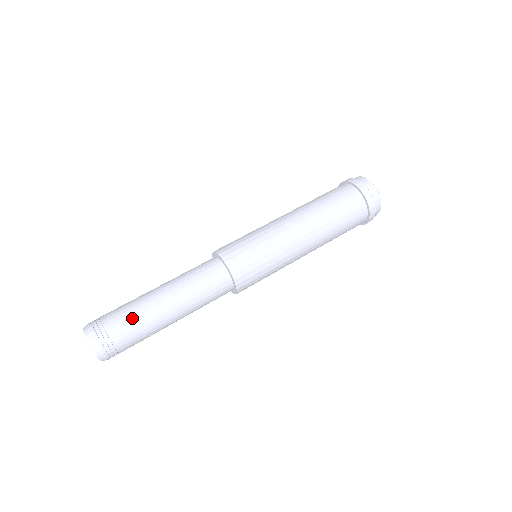
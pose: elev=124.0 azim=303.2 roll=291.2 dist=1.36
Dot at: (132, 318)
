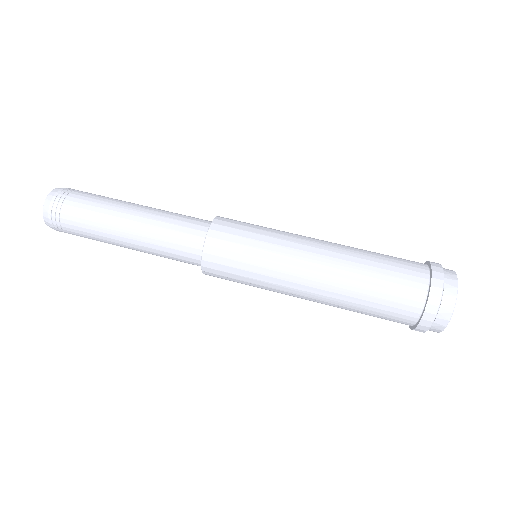
Dot at: (94, 203)
